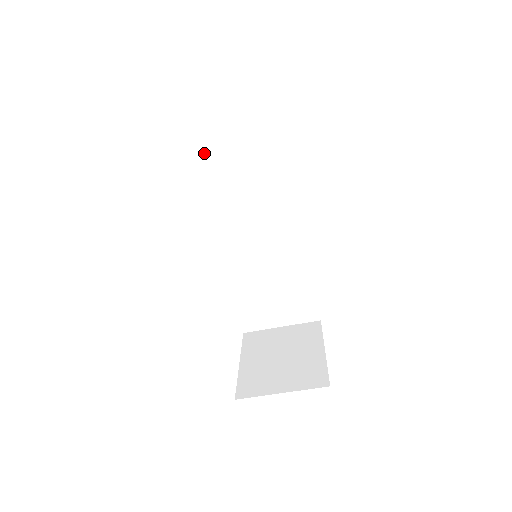
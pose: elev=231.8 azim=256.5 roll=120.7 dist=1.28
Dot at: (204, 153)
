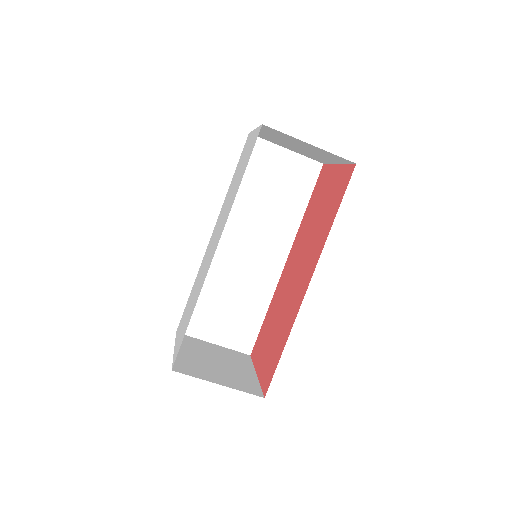
Dot at: (251, 160)
